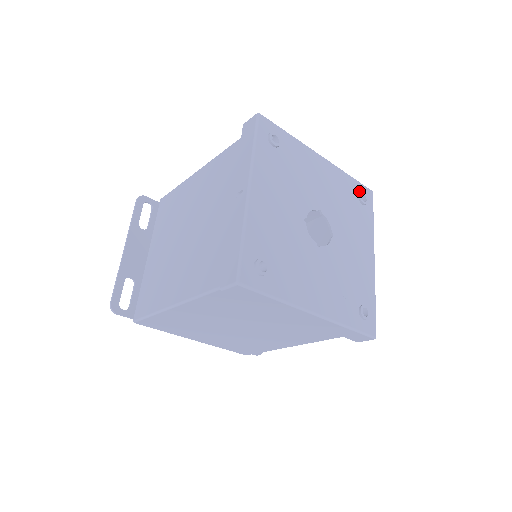
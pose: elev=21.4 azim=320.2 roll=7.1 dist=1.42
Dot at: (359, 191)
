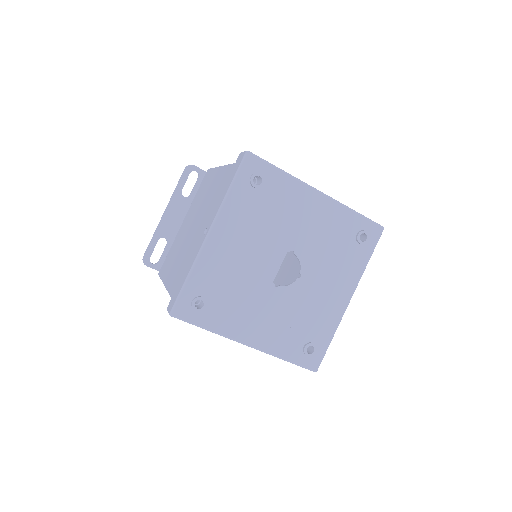
Dot at: (361, 228)
